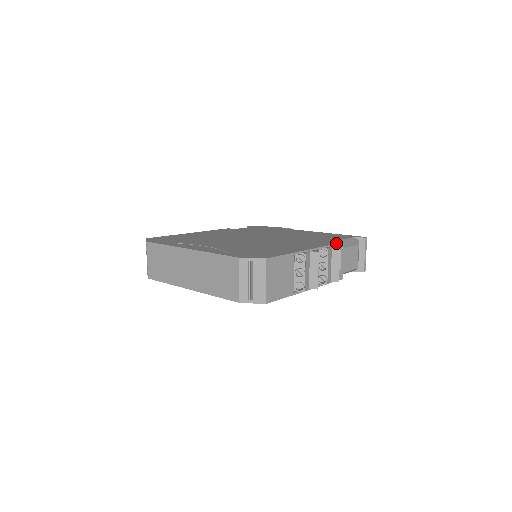
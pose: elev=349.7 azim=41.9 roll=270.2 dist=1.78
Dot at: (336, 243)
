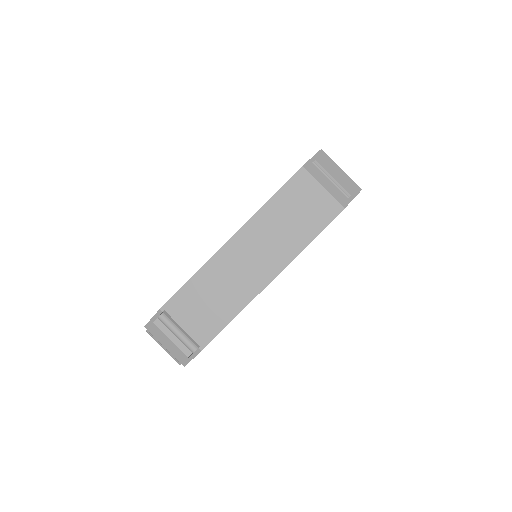
Dot at: occluded
